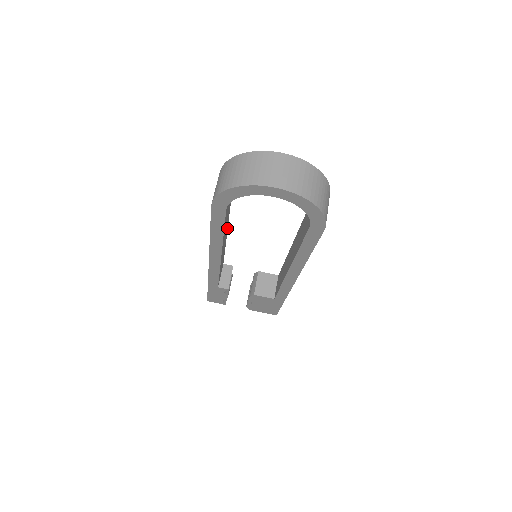
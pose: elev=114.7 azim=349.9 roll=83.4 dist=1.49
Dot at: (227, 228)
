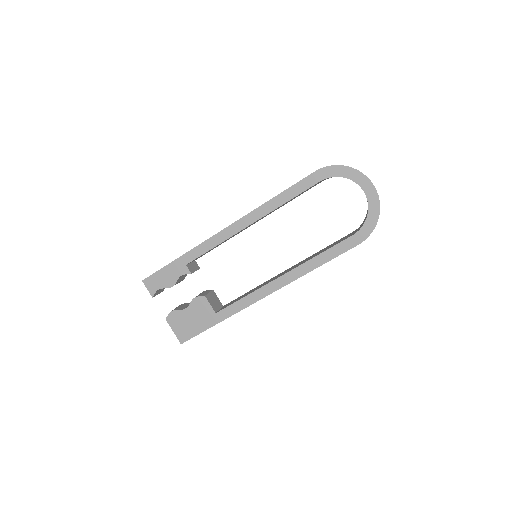
Dot at: occluded
